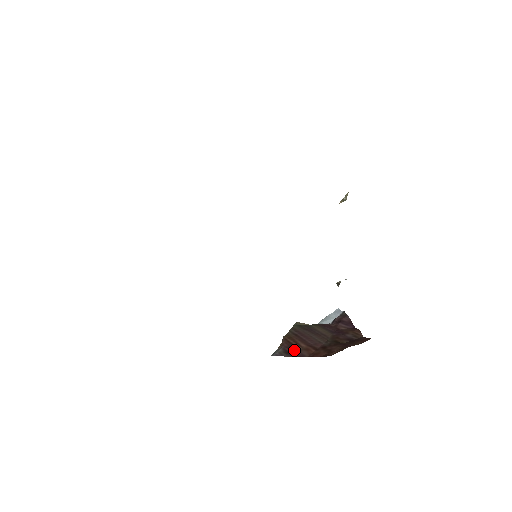
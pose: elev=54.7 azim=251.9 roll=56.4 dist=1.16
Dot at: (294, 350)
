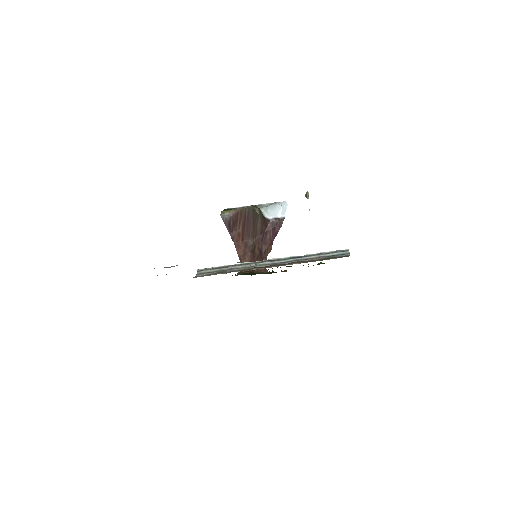
Dot at: (234, 227)
